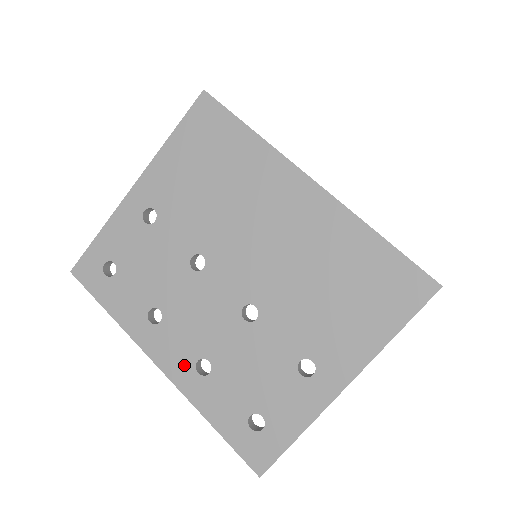
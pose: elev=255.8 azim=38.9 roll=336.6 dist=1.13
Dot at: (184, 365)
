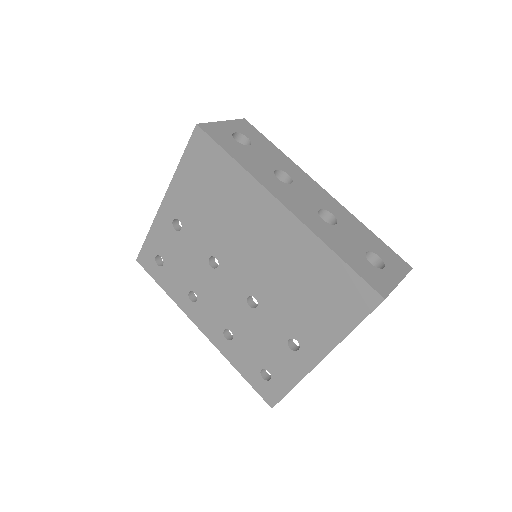
Dot at: (216, 332)
